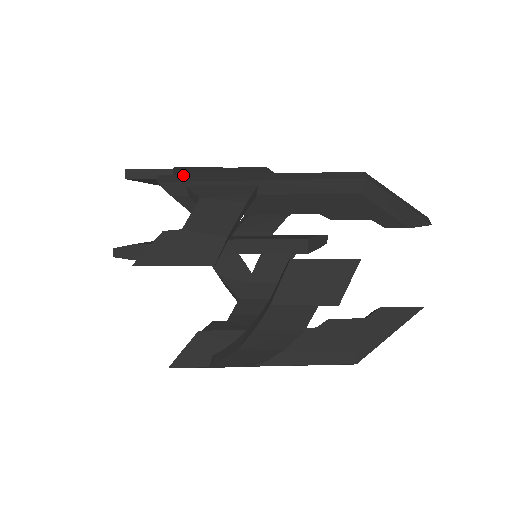
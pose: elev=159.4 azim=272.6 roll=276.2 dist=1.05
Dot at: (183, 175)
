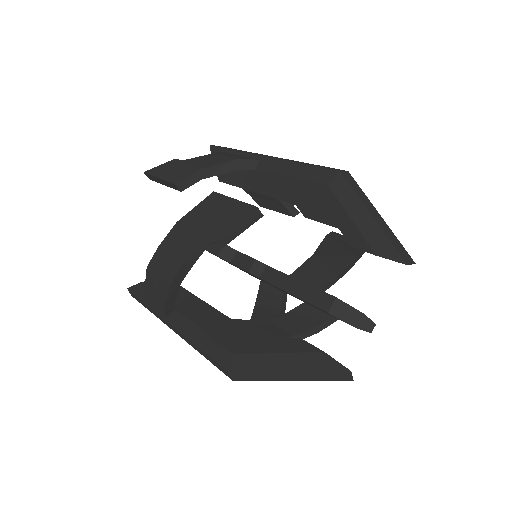
Dot at: occluded
